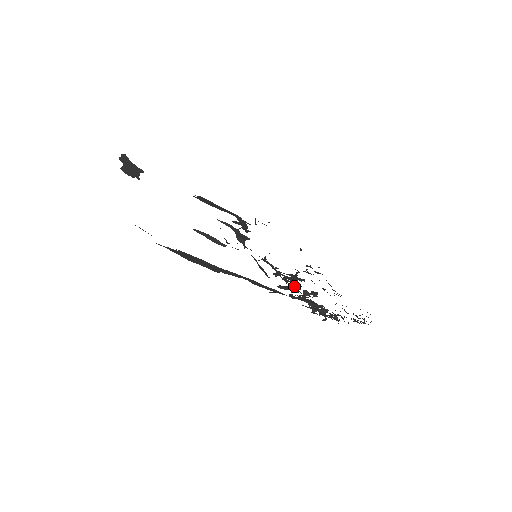
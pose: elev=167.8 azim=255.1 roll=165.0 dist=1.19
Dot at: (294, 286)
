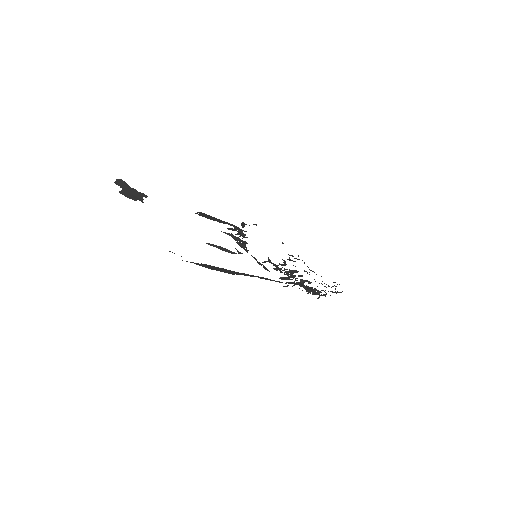
Dot at: occluded
